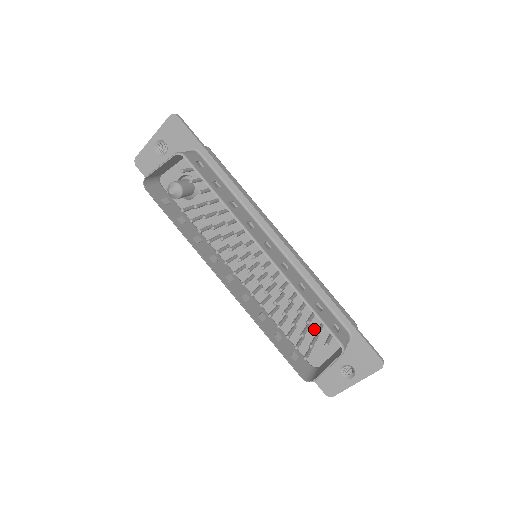
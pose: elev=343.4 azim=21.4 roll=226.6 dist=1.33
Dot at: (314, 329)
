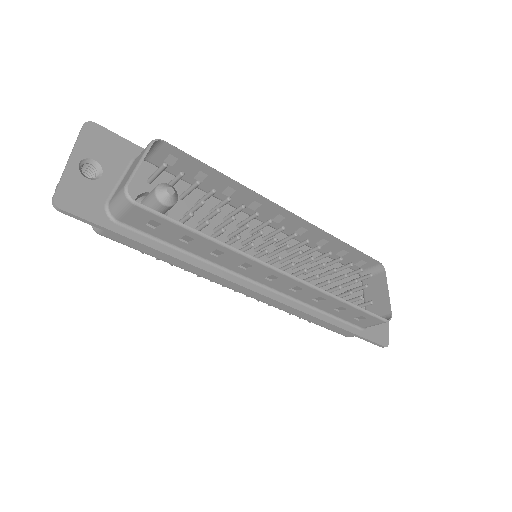
Dot at: (340, 290)
